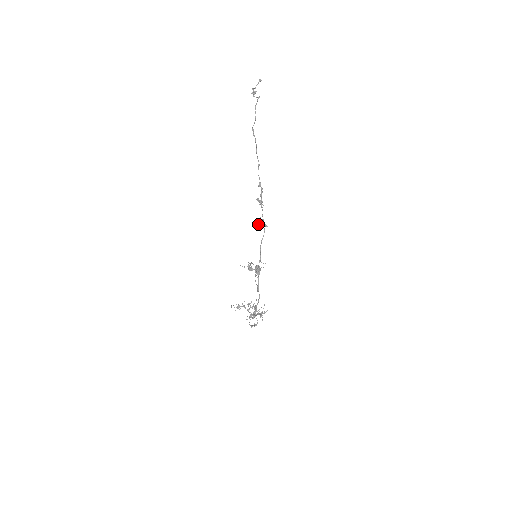
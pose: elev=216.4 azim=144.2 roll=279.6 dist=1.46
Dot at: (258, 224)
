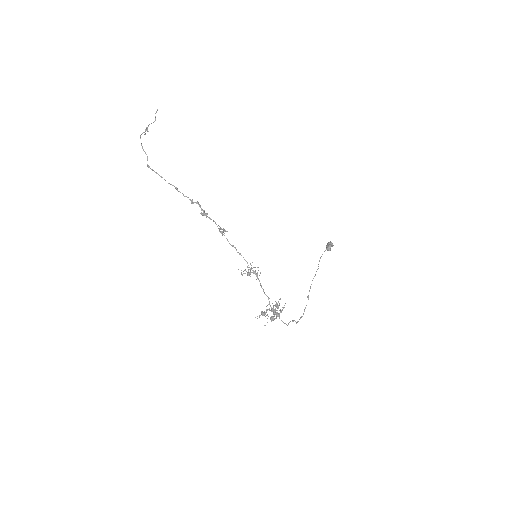
Dot at: occluded
